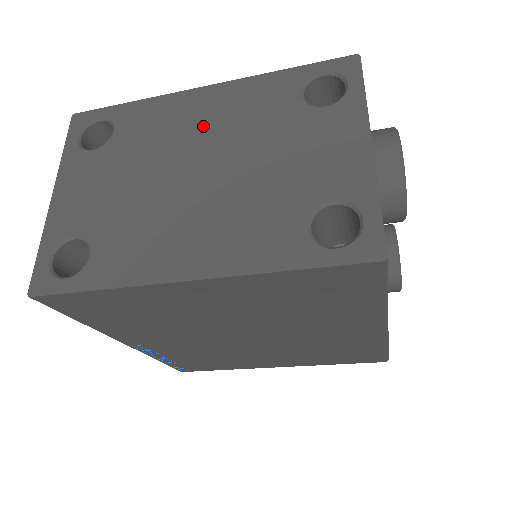
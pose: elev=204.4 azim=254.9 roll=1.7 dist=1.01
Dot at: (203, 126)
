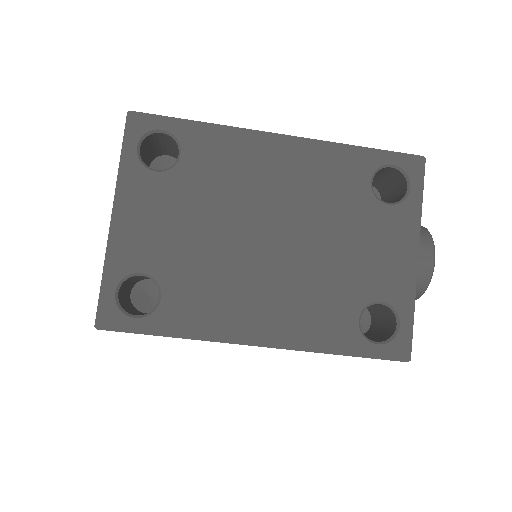
Dot at: (278, 185)
